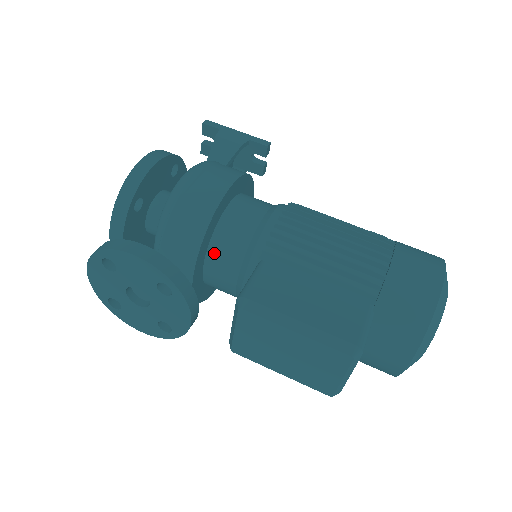
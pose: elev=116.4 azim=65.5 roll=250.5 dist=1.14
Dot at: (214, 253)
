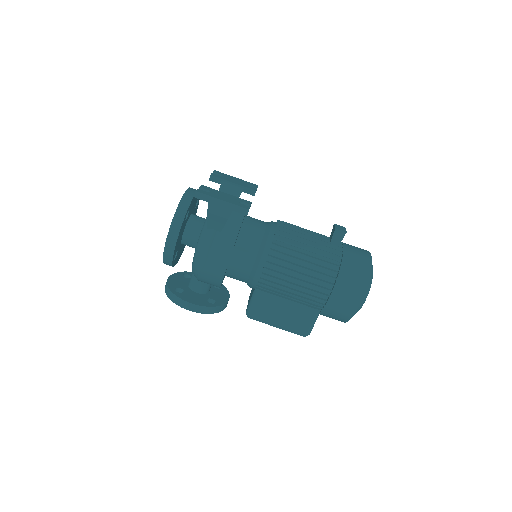
Dot at: occluded
